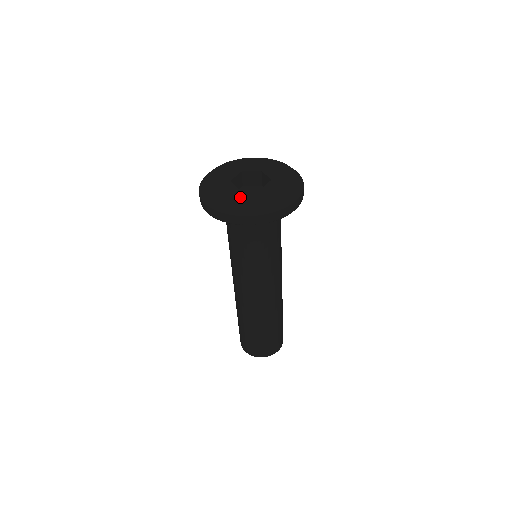
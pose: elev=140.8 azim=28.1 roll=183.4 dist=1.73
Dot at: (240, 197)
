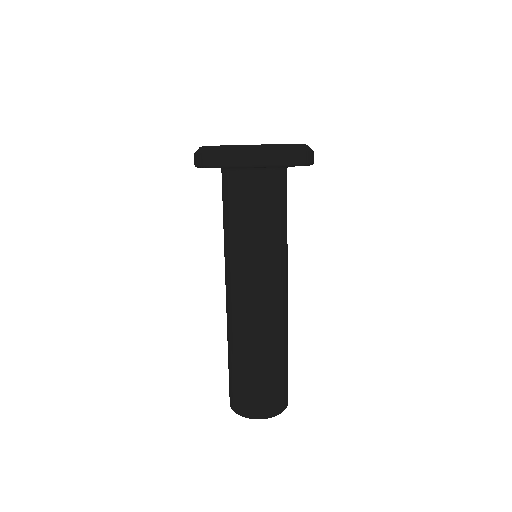
Dot at: occluded
